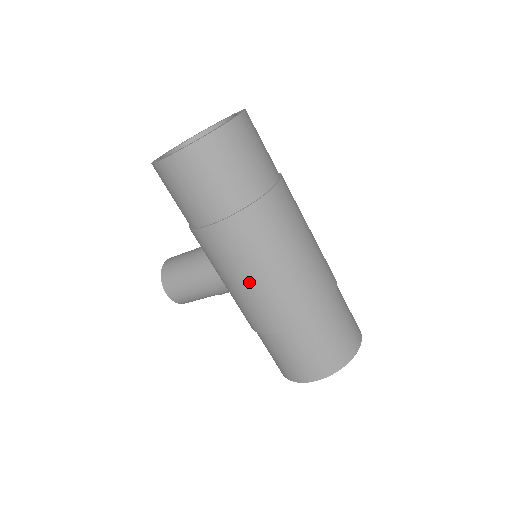
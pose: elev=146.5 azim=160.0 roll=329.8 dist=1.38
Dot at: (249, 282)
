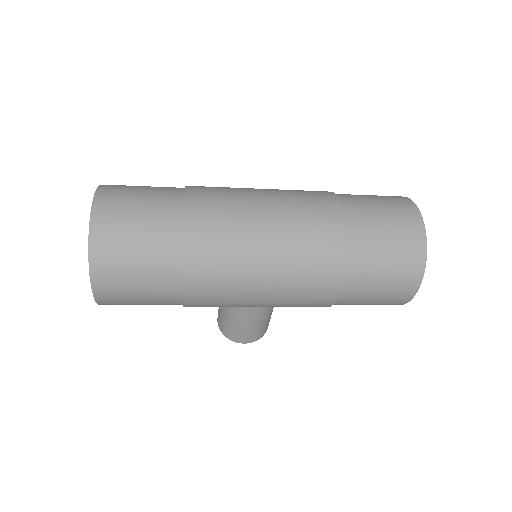
Dot at: (265, 295)
